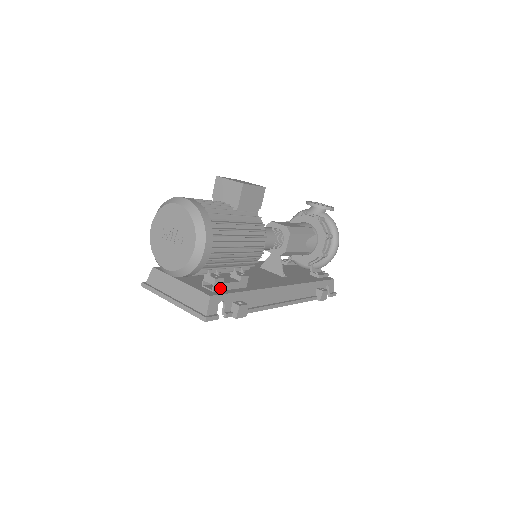
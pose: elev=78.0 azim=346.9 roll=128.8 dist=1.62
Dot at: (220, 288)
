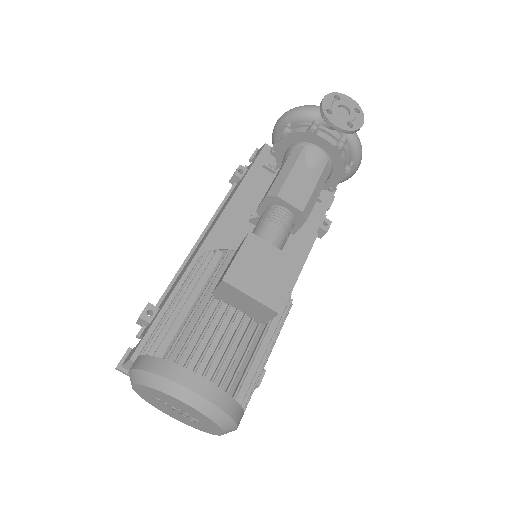
Dot at: occluded
